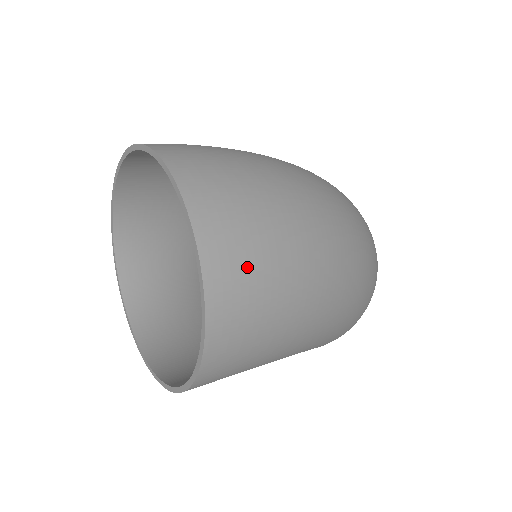
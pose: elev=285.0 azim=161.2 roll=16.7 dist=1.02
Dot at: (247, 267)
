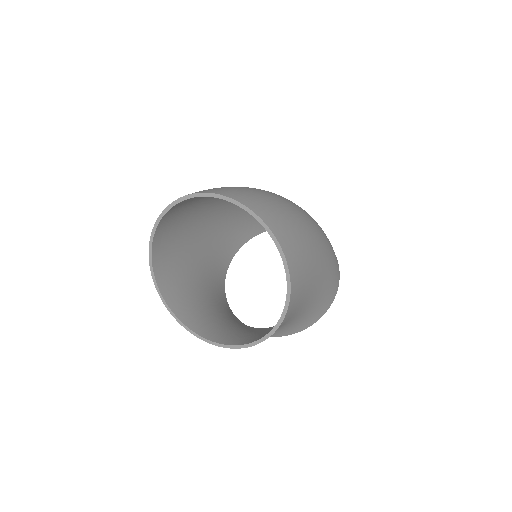
Dot at: (258, 200)
